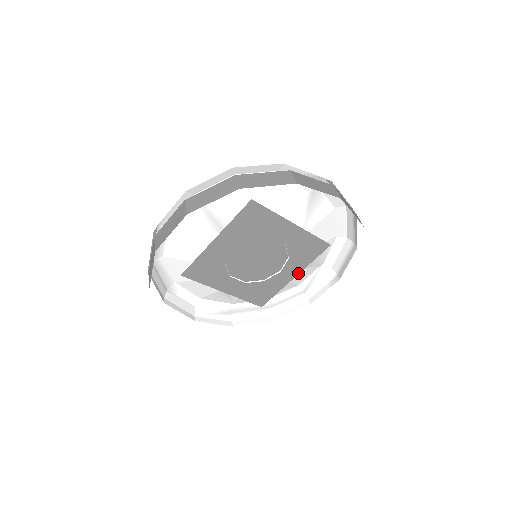
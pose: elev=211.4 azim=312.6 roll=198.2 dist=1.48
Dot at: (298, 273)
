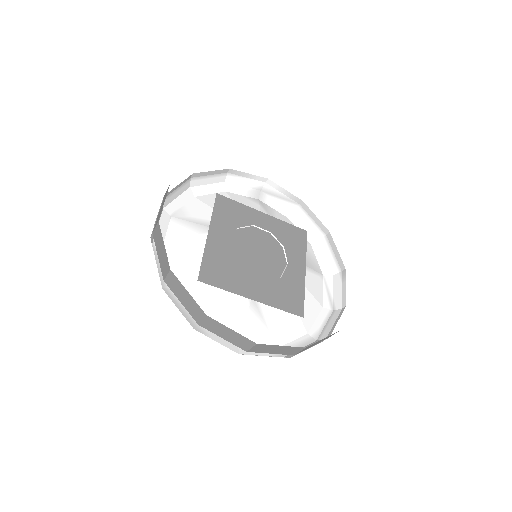
Dot at: (305, 266)
